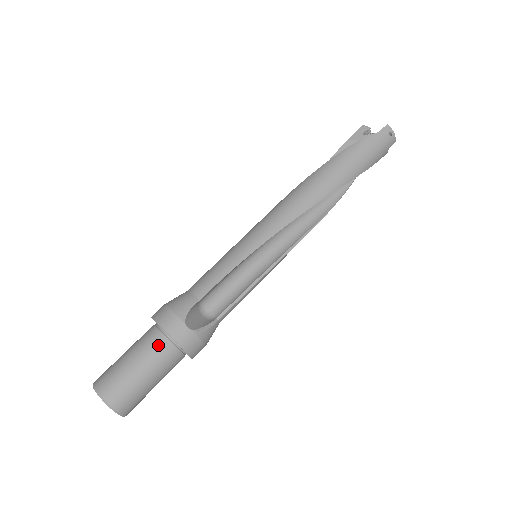
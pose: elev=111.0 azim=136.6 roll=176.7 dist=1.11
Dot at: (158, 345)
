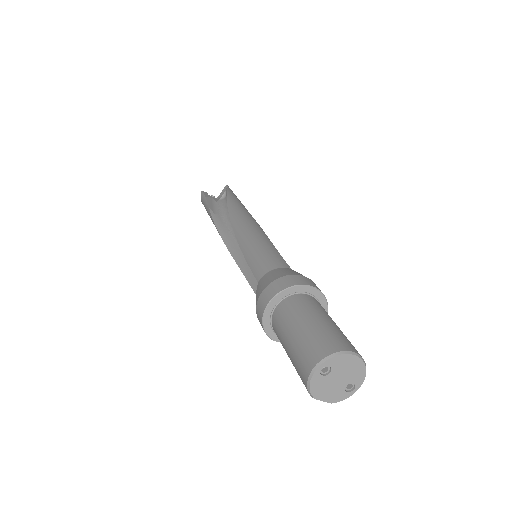
Dot at: (318, 303)
